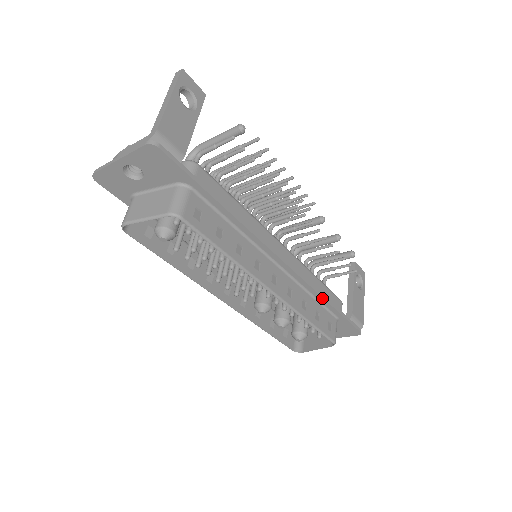
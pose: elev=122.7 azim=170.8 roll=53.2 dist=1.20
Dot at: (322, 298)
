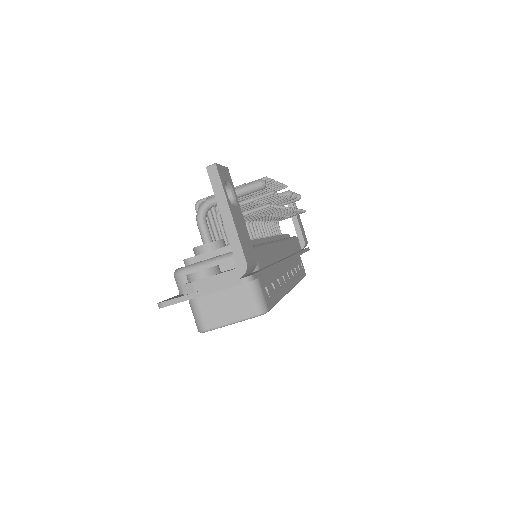
Dot at: occluded
